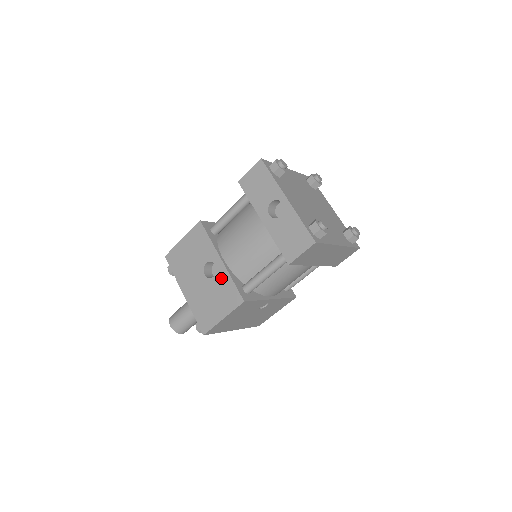
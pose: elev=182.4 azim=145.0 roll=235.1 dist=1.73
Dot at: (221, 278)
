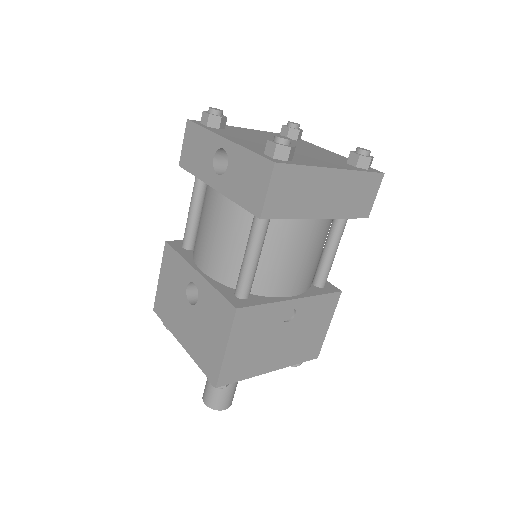
Dot at: (205, 295)
